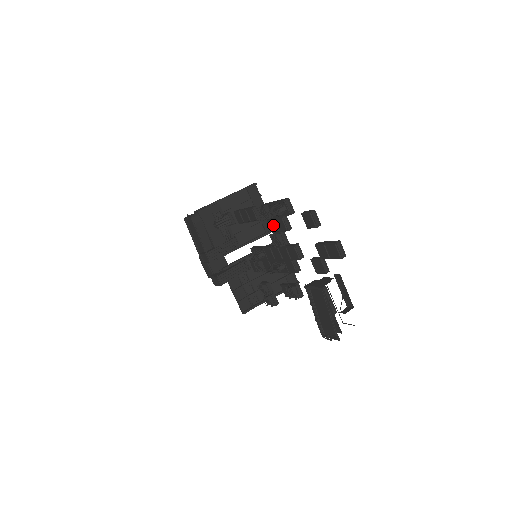
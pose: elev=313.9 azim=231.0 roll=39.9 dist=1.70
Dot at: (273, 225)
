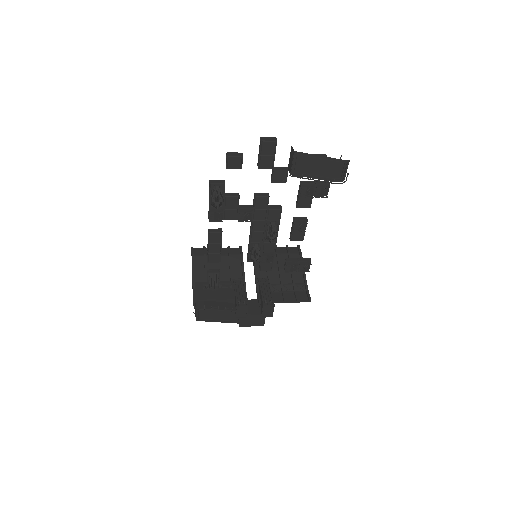
Dot at: (230, 213)
